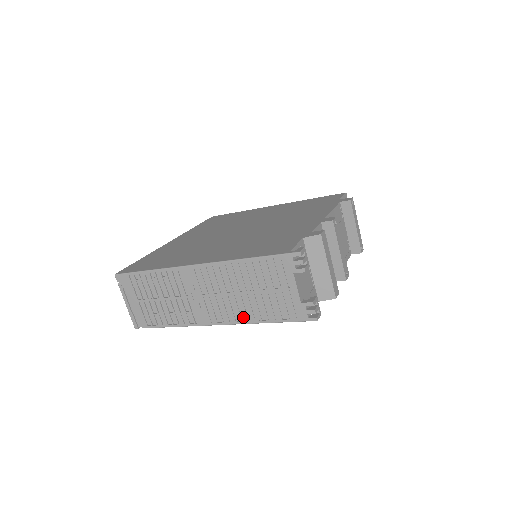
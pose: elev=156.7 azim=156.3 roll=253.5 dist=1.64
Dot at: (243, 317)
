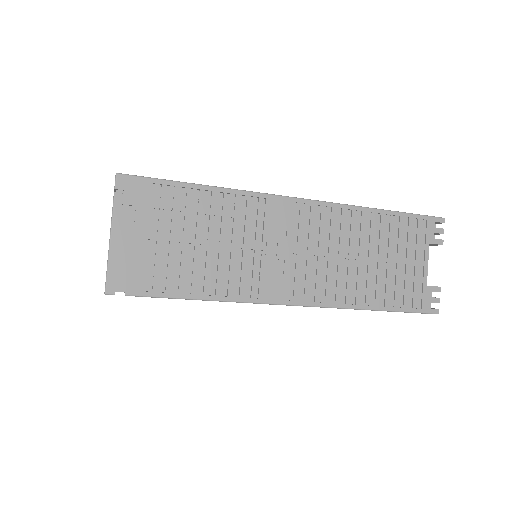
Dot at: (341, 297)
